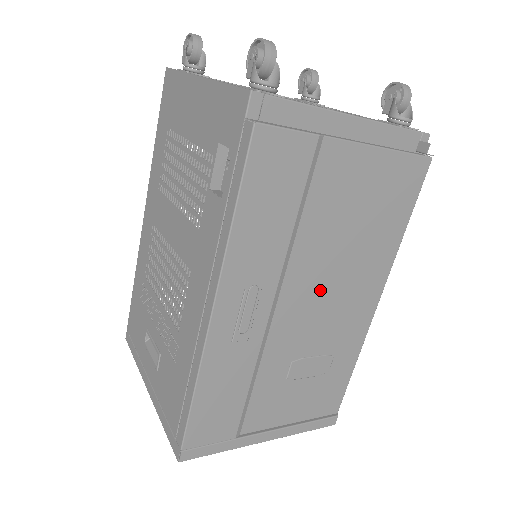
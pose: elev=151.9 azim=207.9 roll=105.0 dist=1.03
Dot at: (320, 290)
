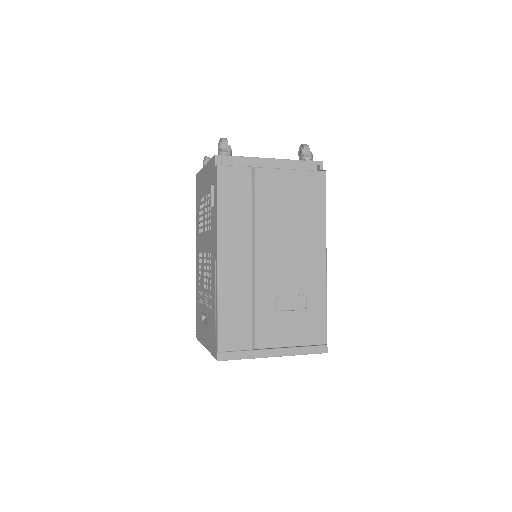
Dot at: (281, 250)
